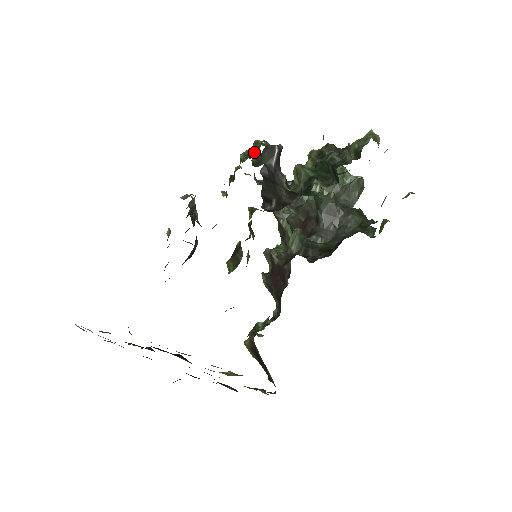
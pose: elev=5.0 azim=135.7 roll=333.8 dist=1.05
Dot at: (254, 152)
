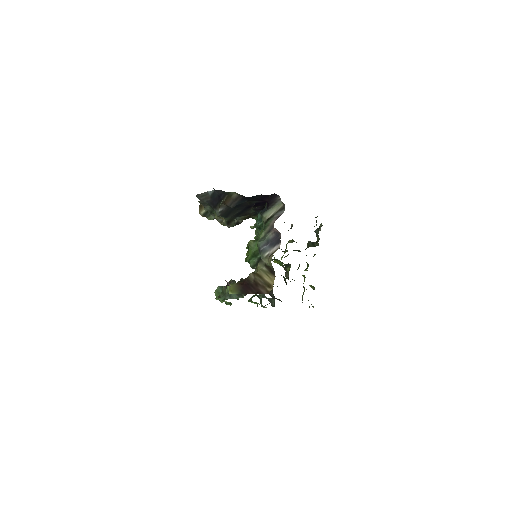
Dot at: occluded
